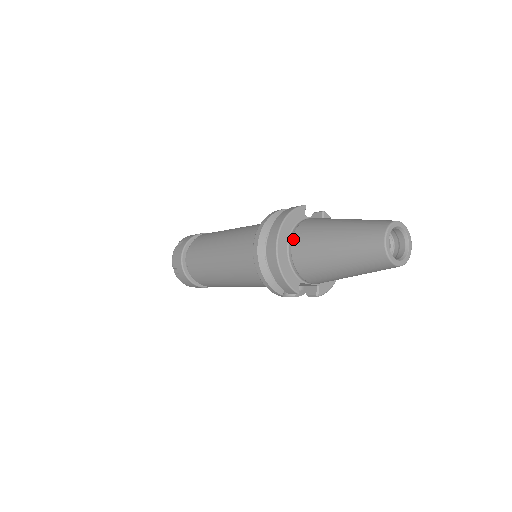
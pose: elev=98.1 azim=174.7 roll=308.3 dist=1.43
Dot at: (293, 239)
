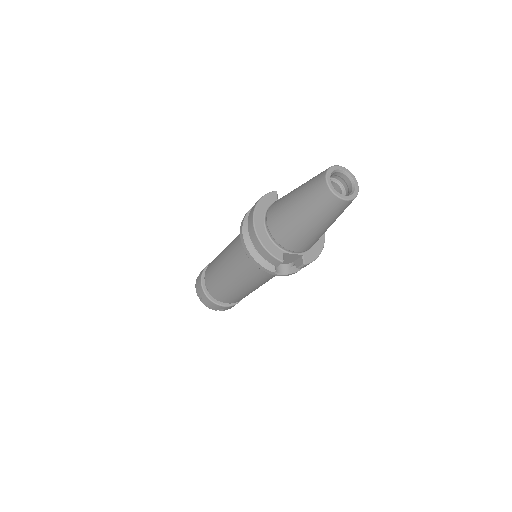
Dot at: (267, 216)
